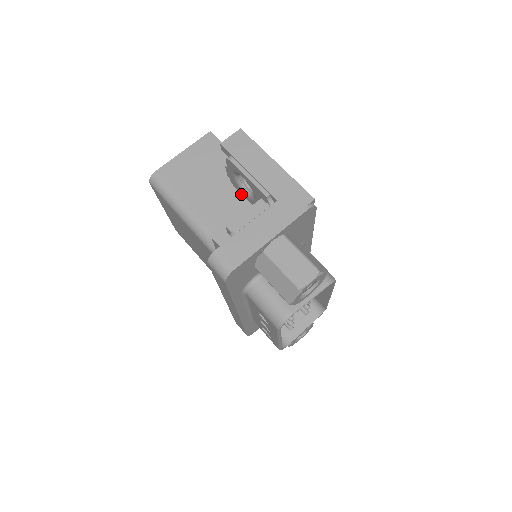
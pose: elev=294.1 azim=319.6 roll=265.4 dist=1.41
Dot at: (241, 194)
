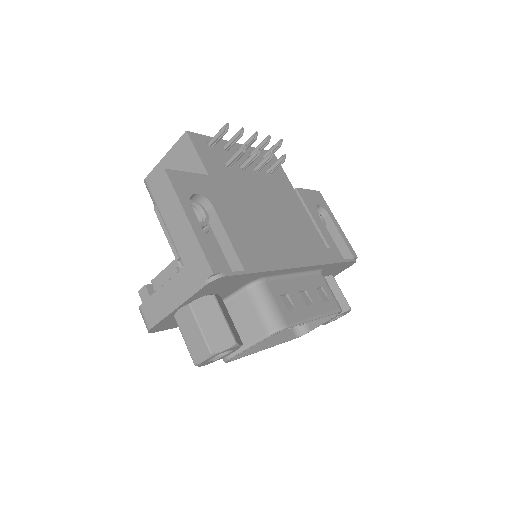
Dot at: occluded
